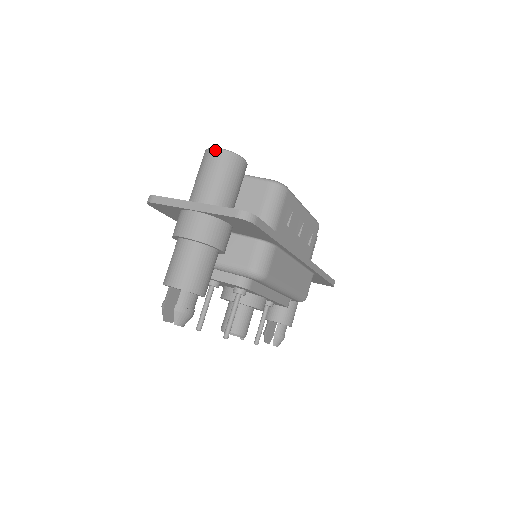
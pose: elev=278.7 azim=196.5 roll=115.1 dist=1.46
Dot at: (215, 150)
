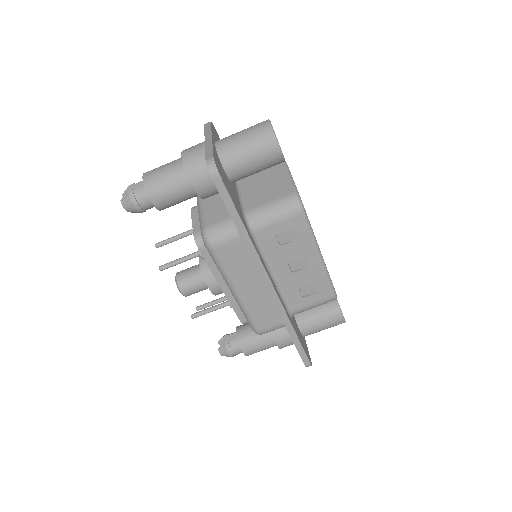
Dot at: (267, 121)
